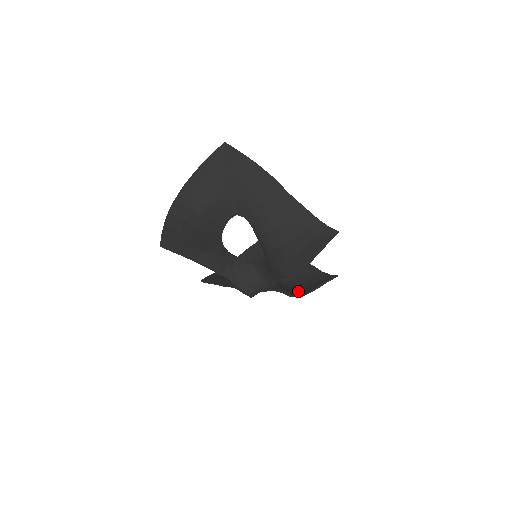
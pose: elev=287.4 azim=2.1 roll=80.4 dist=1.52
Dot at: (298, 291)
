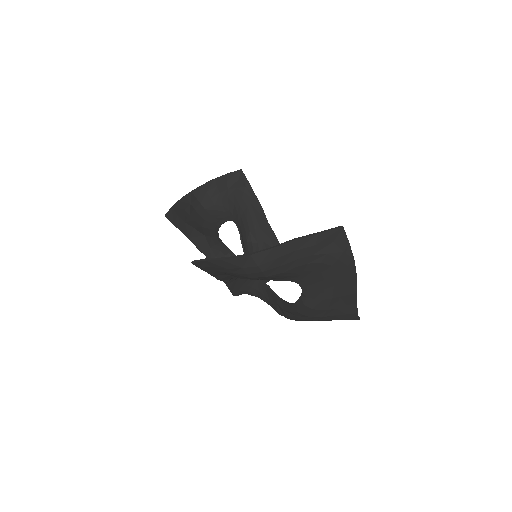
Dot at: occluded
